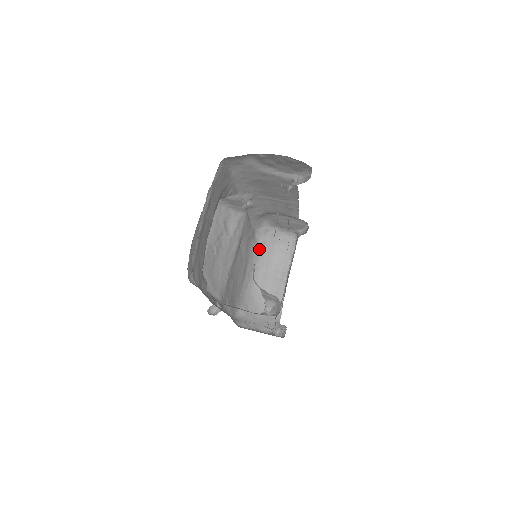
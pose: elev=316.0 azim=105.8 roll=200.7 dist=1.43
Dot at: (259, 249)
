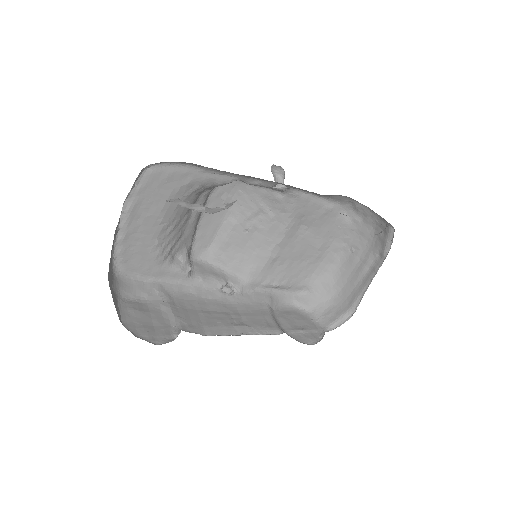
Dot at: (352, 227)
